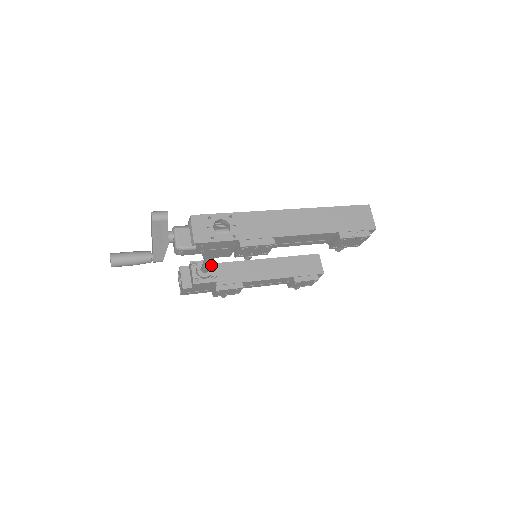
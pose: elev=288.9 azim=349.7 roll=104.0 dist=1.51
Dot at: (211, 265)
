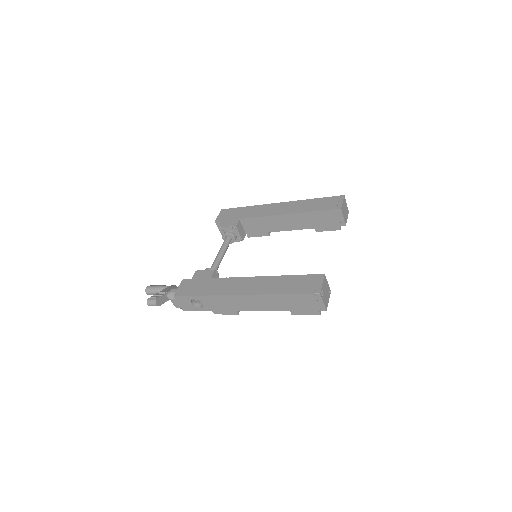
Dot at: (232, 236)
